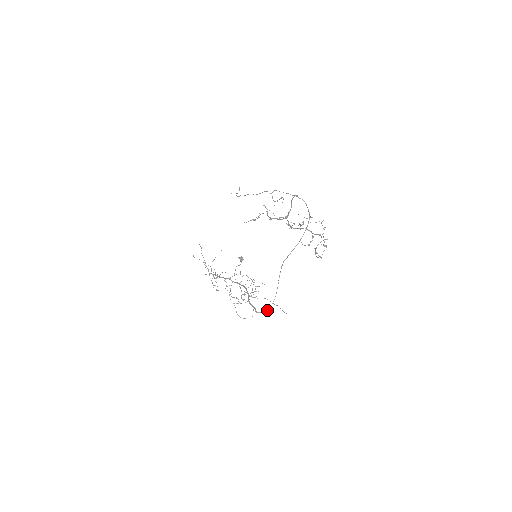
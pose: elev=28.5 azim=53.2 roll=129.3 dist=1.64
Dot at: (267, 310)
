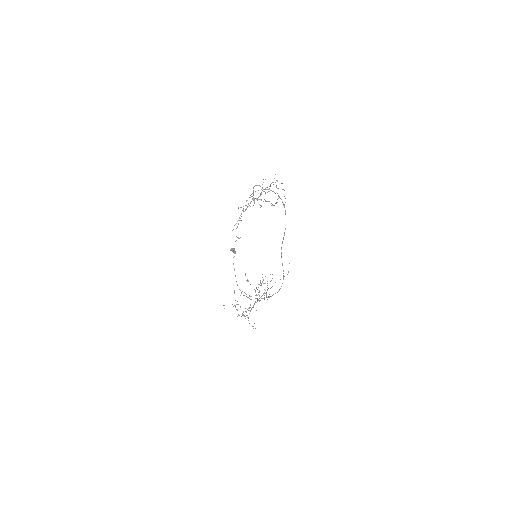
Dot at: (279, 289)
